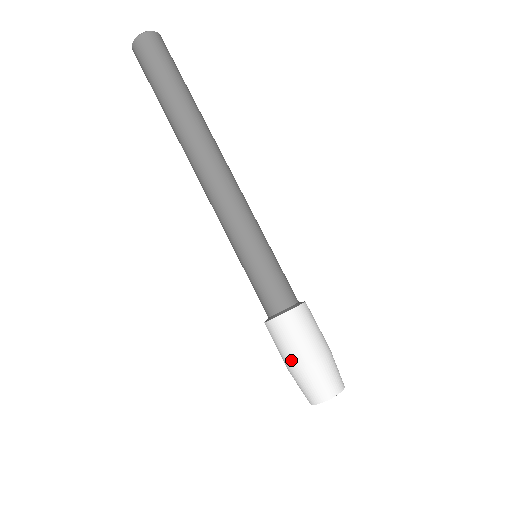
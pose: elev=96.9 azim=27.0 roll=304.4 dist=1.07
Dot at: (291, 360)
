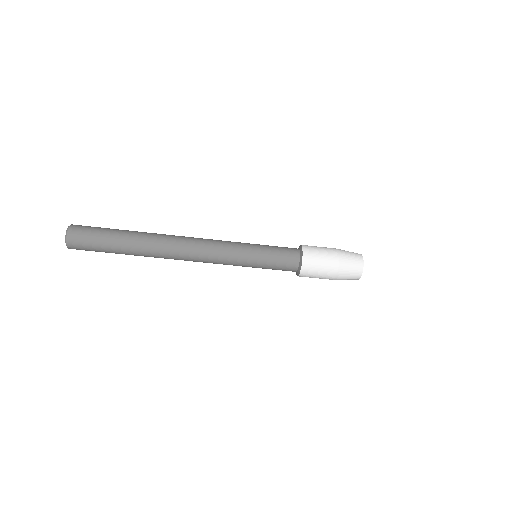
Dot at: occluded
